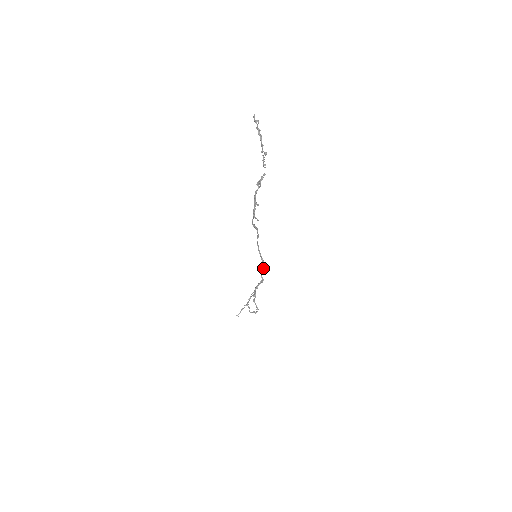
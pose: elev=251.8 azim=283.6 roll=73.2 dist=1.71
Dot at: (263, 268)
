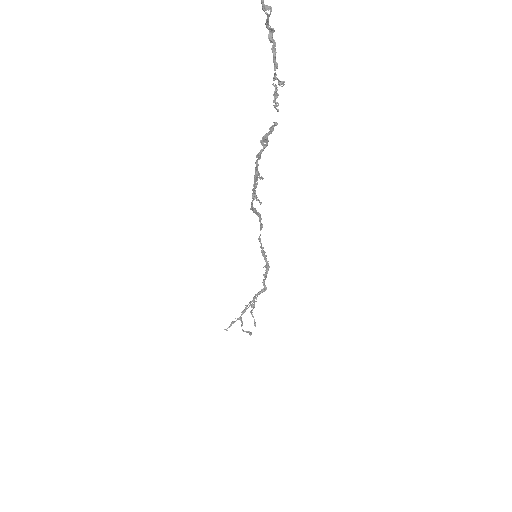
Dot at: (266, 273)
